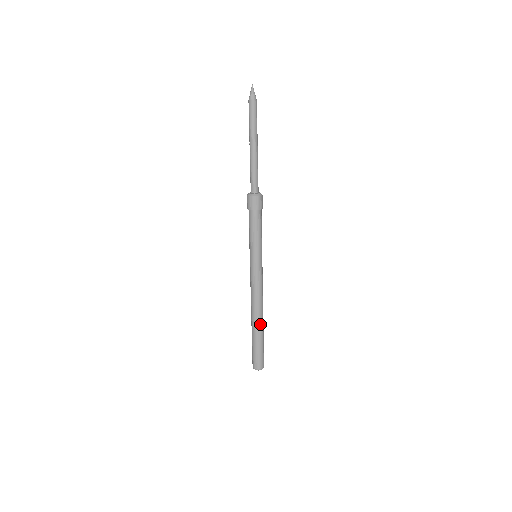
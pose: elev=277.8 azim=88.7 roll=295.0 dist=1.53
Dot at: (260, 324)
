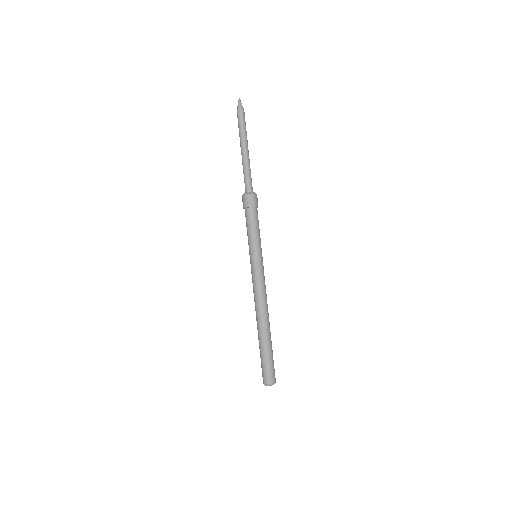
Dot at: (267, 329)
